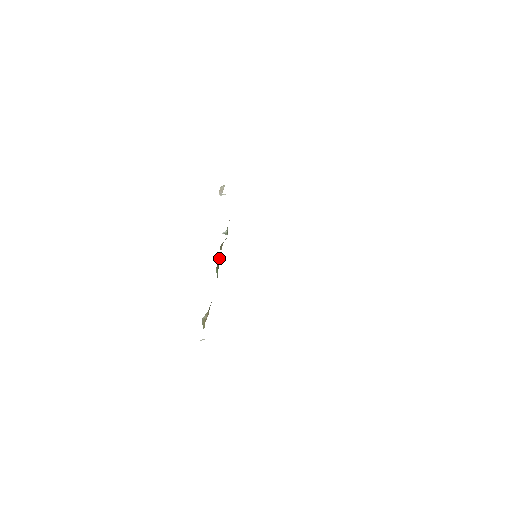
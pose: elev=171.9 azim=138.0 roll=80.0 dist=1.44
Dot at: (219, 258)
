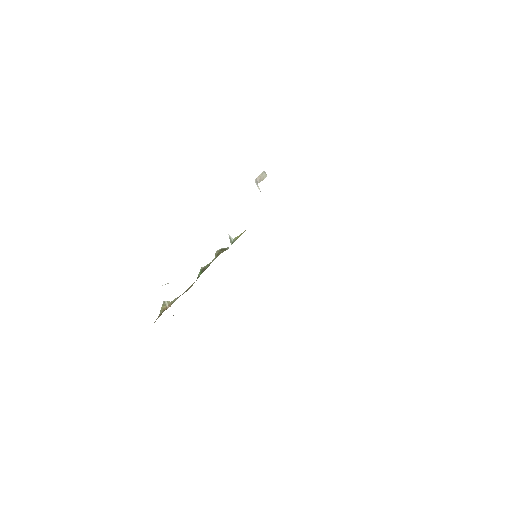
Dot at: (209, 263)
